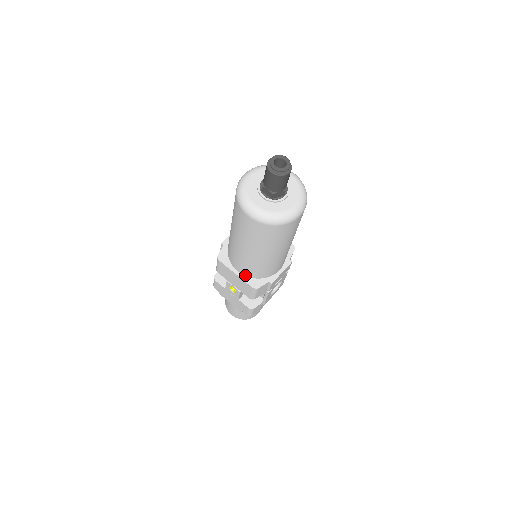
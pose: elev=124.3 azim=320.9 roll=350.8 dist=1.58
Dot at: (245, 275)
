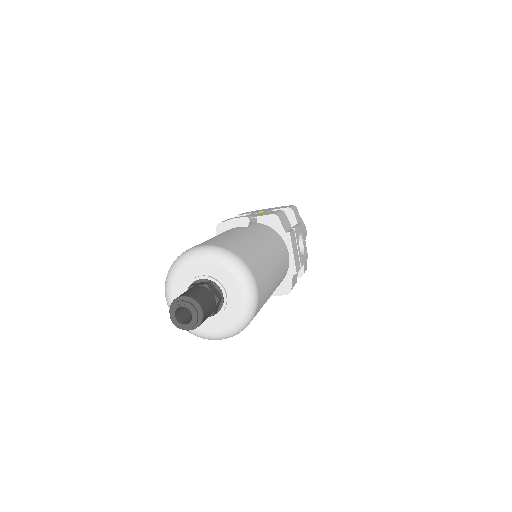
Dot at: occluded
